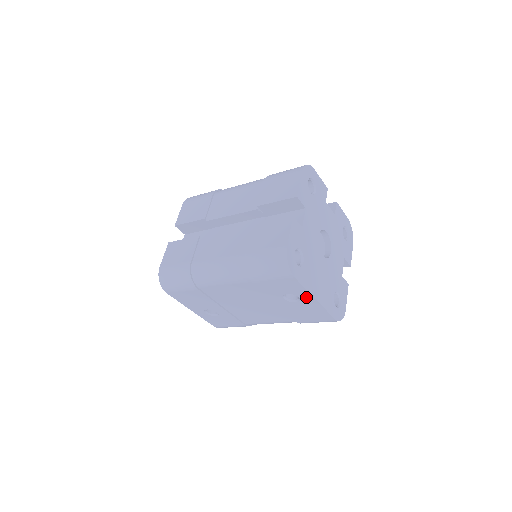
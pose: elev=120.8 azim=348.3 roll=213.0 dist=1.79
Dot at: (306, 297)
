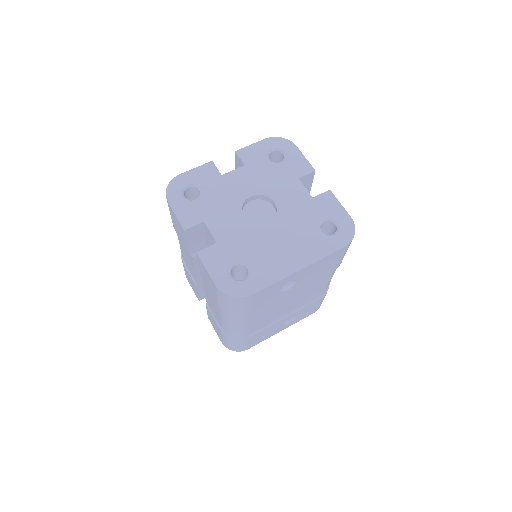
Dot at: (291, 278)
